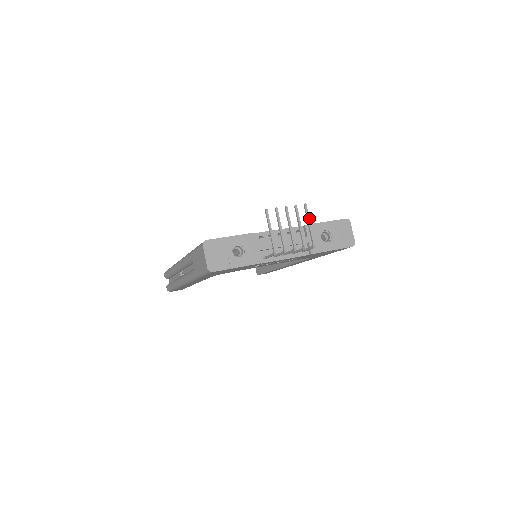
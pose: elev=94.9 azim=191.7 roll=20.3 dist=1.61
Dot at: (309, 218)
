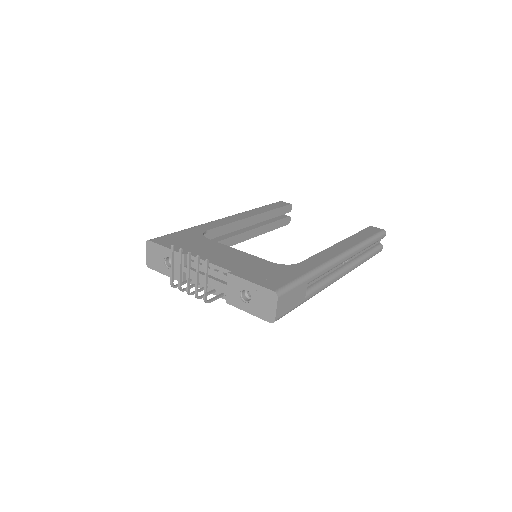
Dot at: (206, 275)
